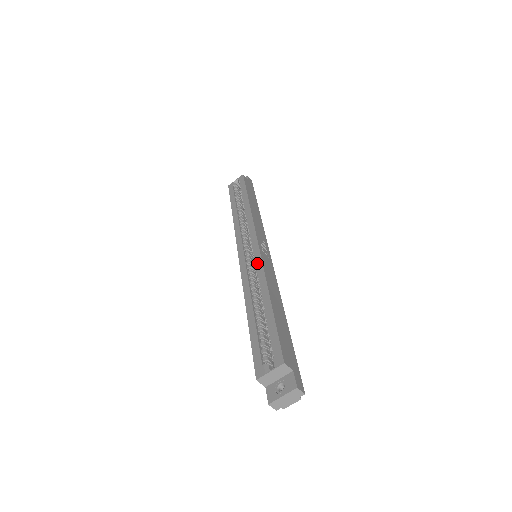
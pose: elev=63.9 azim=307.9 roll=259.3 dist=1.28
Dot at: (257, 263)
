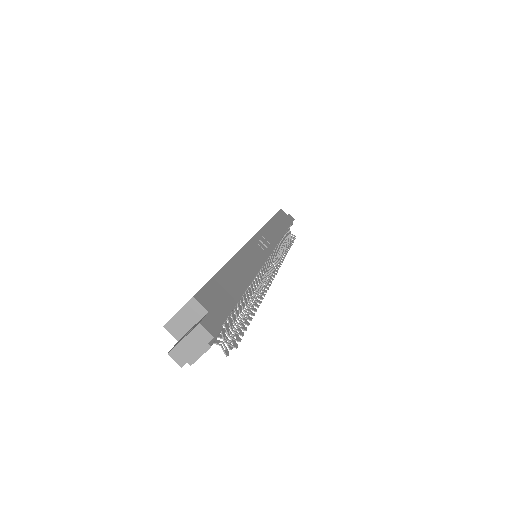
Dot at: occluded
